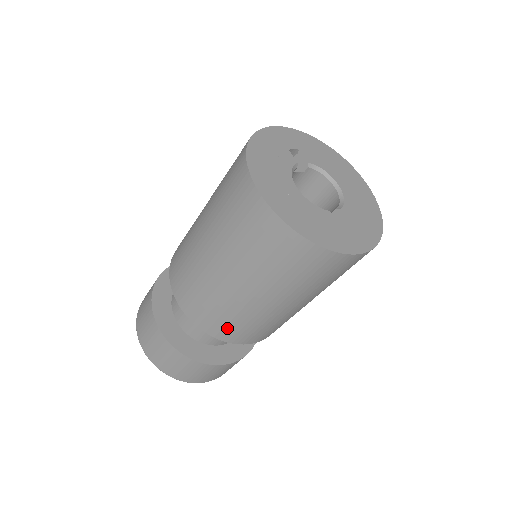
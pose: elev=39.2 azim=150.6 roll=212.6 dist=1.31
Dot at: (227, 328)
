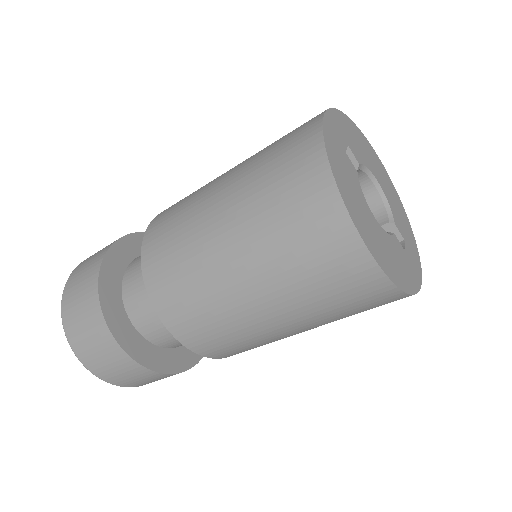
Dot at: (242, 351)
